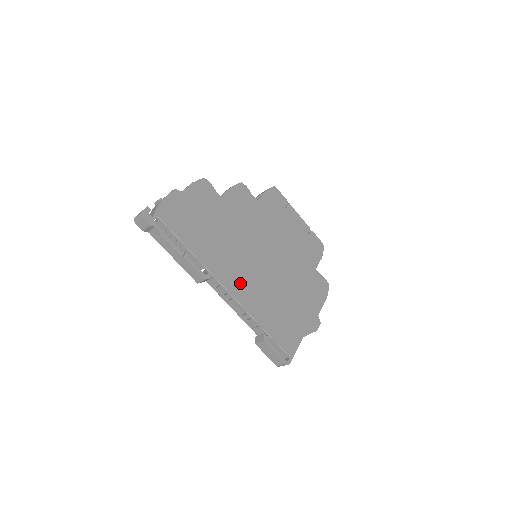
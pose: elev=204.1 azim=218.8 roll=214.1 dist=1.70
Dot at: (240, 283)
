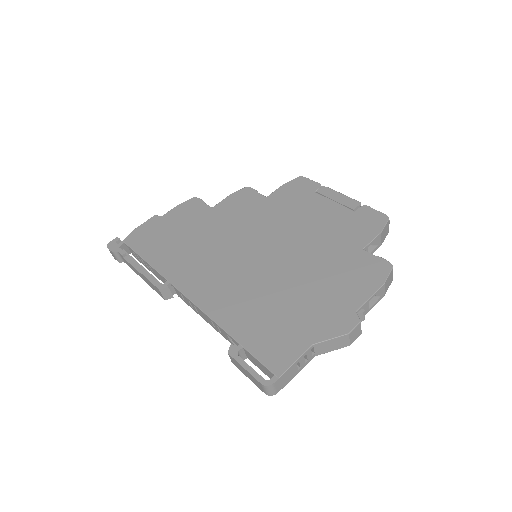
Dot at: (209, 287)
